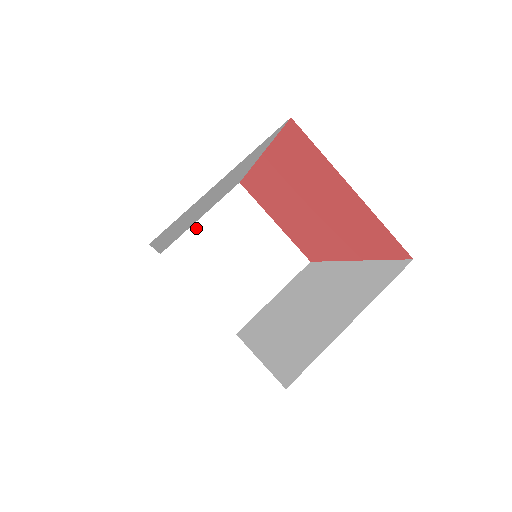
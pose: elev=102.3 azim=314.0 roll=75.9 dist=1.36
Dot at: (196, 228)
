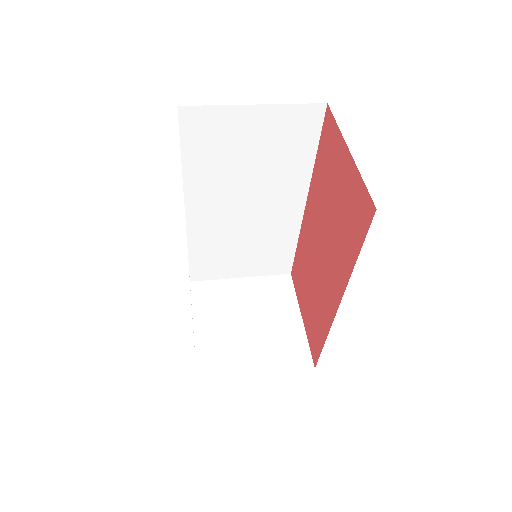
Dot at: (232, 282)
